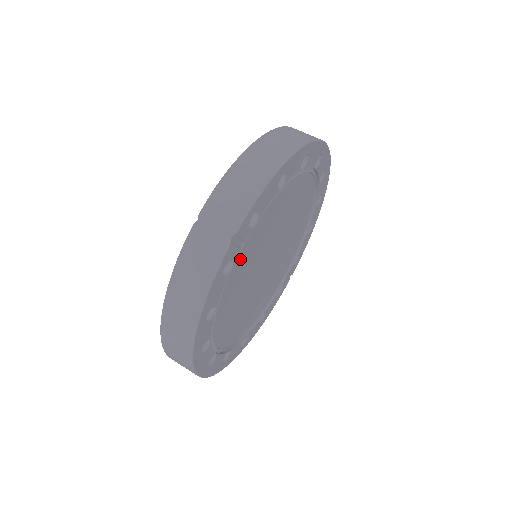
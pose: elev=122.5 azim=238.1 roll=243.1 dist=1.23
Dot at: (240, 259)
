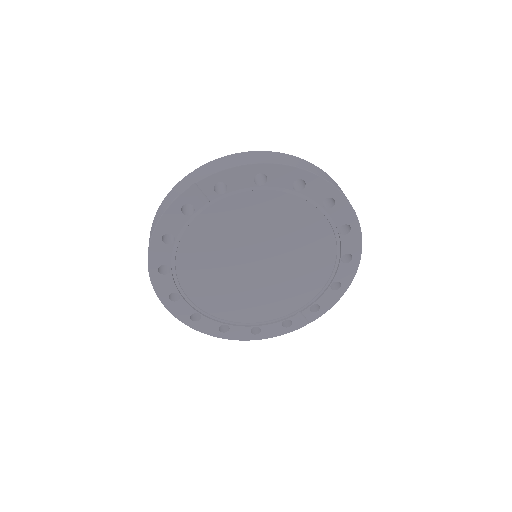
Dot at: (209, 218)
